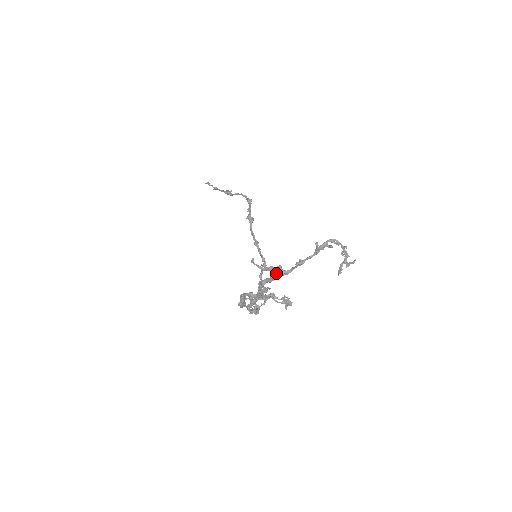
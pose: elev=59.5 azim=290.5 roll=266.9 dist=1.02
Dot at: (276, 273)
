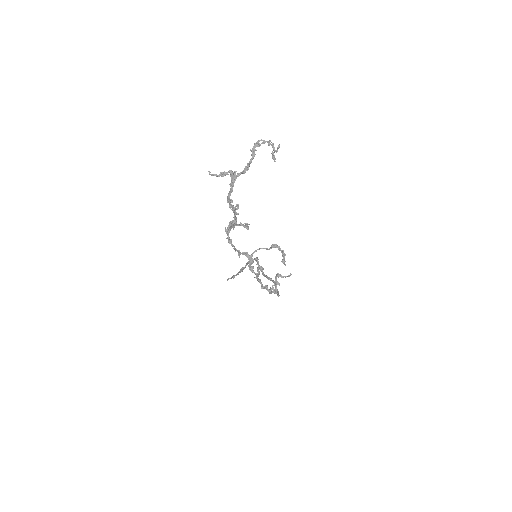
Dot at: (231, 179)
